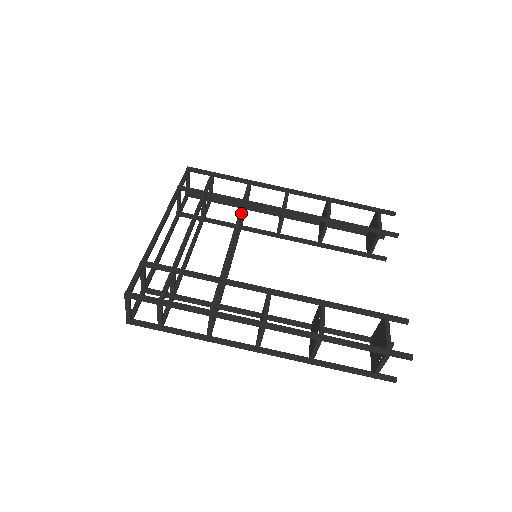
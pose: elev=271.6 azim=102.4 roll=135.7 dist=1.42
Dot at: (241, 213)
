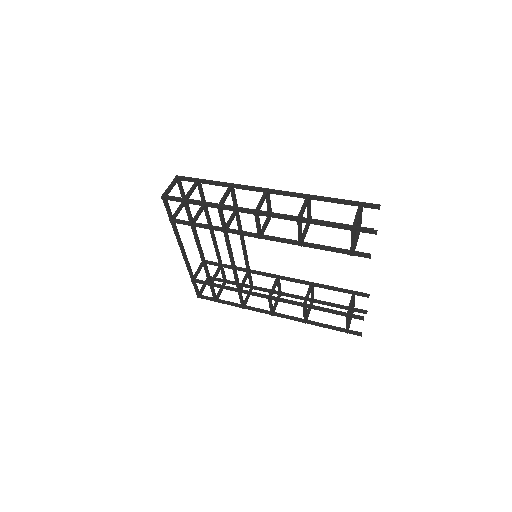
Dot at: (247, 260)
